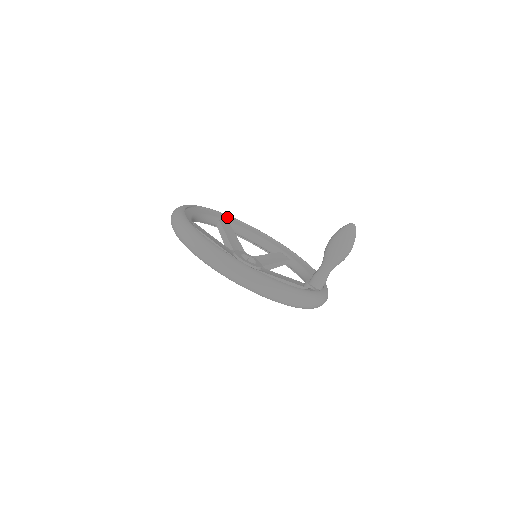
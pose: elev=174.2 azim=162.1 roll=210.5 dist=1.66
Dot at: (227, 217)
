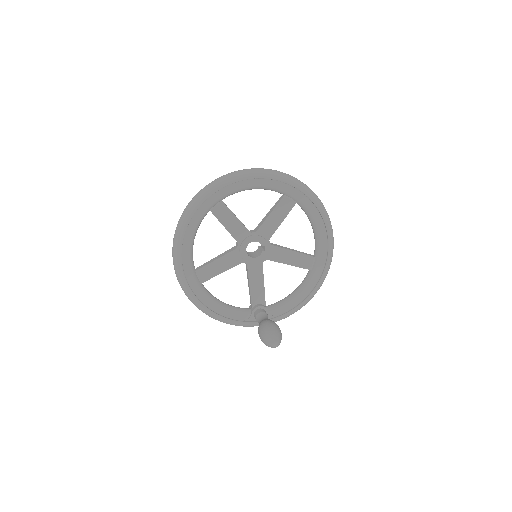
Dot at: (303, 194)
